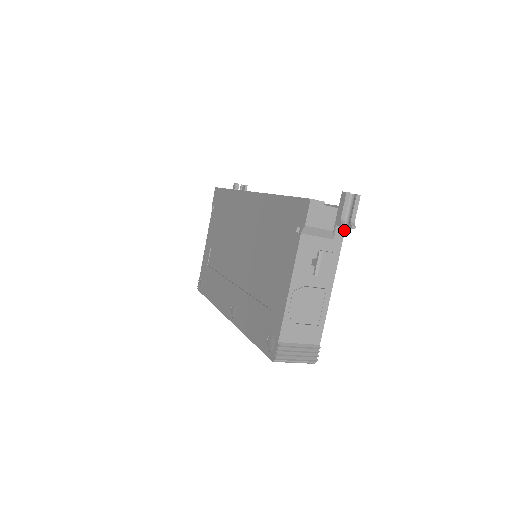
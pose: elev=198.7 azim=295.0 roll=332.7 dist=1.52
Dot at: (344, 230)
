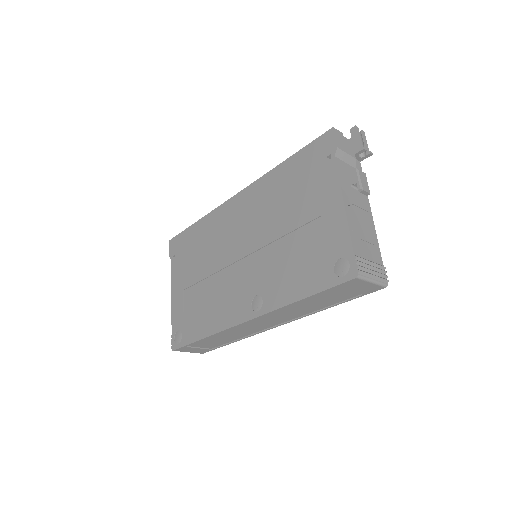
Dot at: (360, 164)
